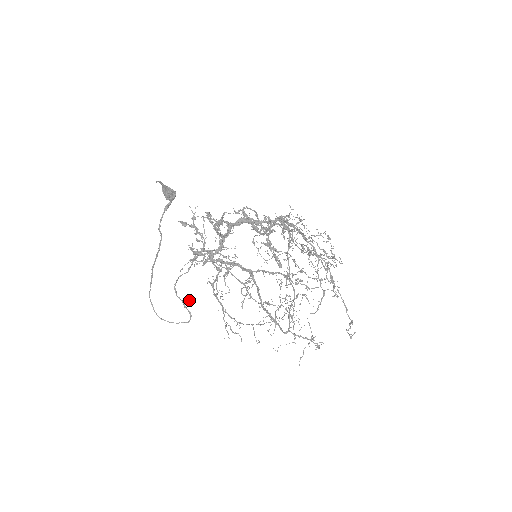
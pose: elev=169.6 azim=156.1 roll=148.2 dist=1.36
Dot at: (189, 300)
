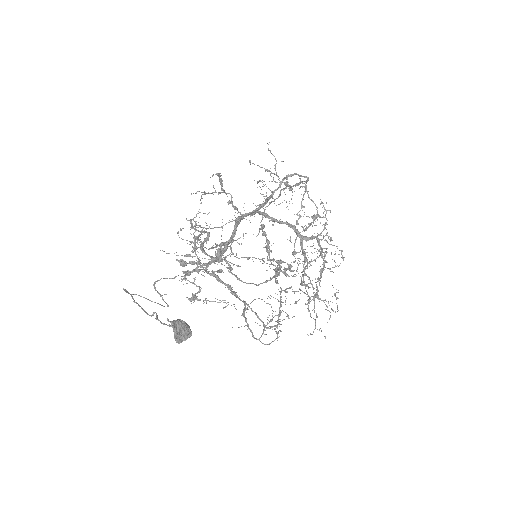
Dot at: occluded
